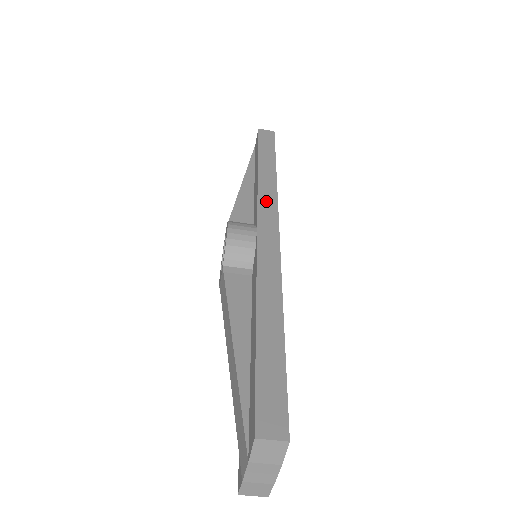
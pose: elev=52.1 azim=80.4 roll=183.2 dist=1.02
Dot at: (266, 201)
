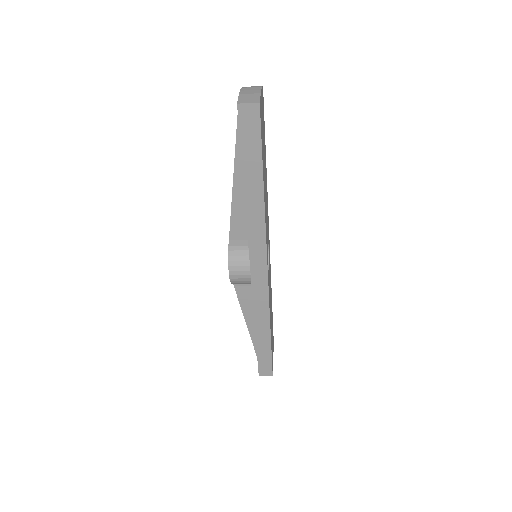
Dot at: (256, 244)
